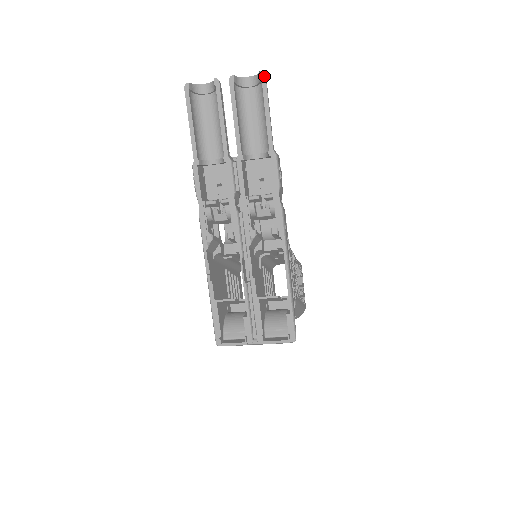
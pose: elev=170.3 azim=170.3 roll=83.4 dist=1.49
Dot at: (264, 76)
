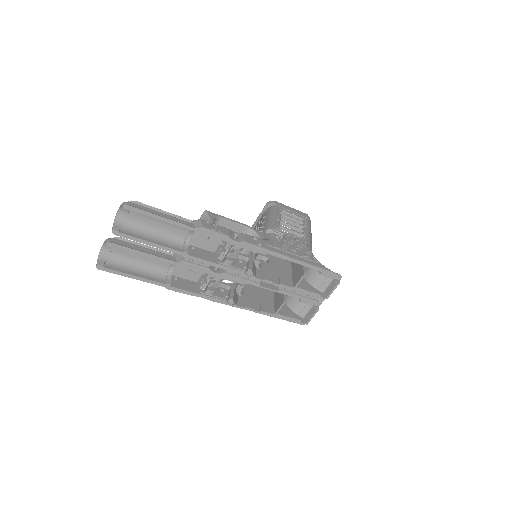
Dot at: (129, 207)
